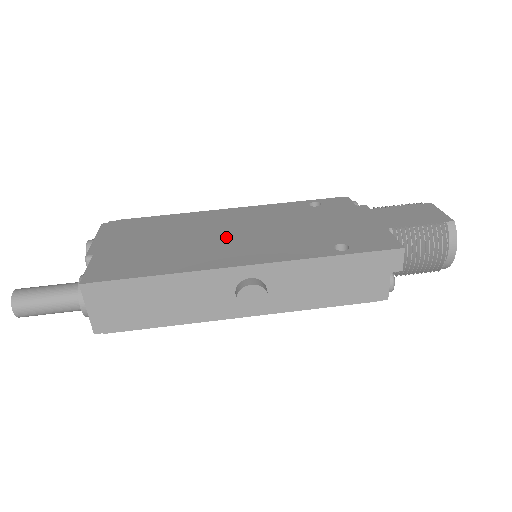
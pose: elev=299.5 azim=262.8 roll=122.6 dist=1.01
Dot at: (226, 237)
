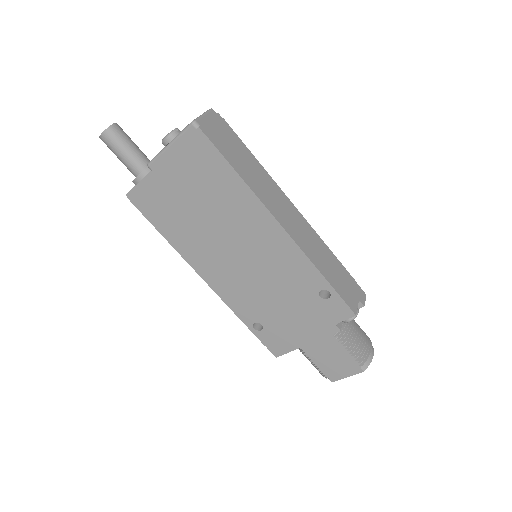
Dot at: (230, 253)
